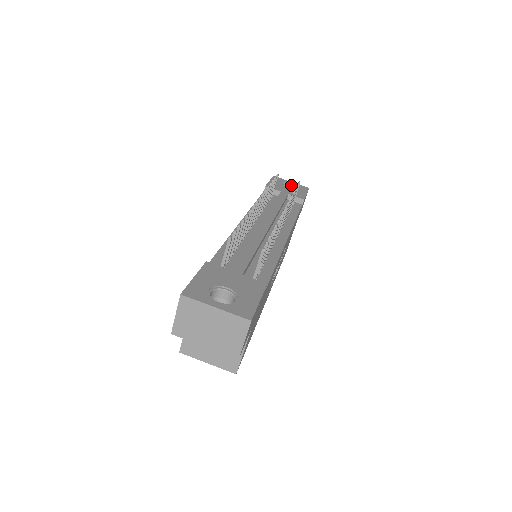
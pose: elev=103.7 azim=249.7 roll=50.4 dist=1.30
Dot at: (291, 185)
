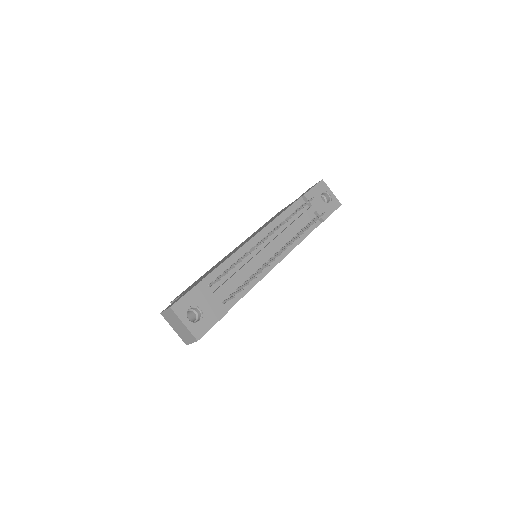
Dot at: (329, 196)
